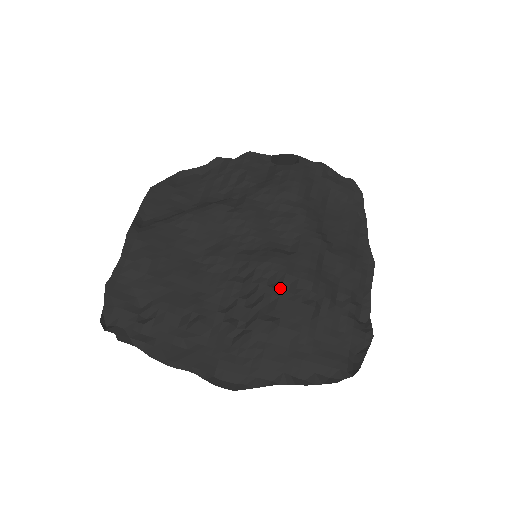
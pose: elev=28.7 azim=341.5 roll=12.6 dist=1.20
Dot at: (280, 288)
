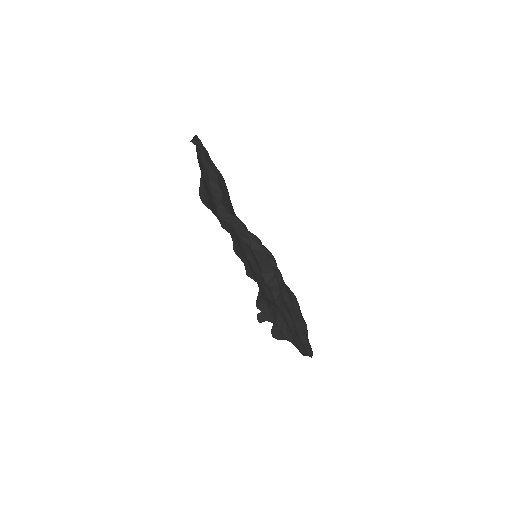
Dot at: (266, 252)
